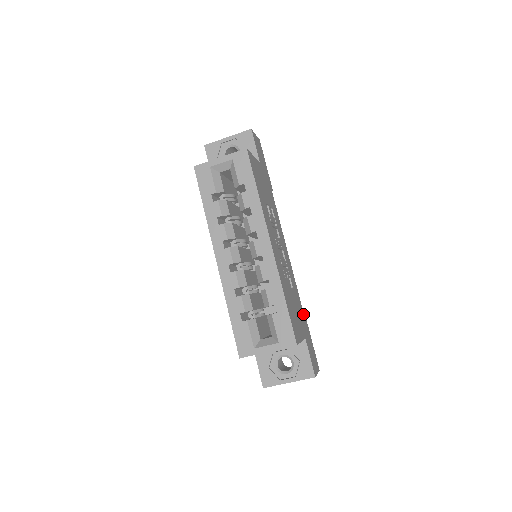
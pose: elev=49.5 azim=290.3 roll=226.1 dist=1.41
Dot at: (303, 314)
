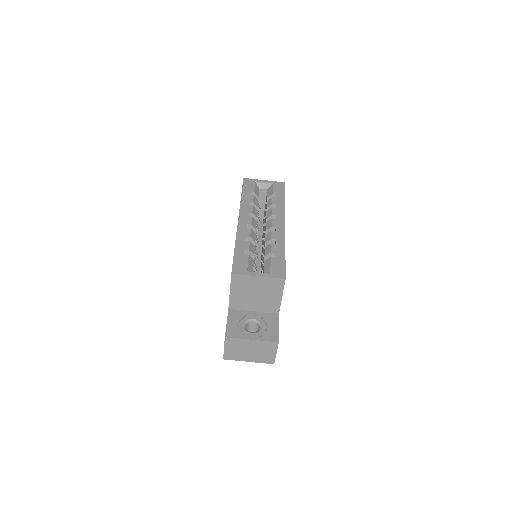
Dot at: occluded
